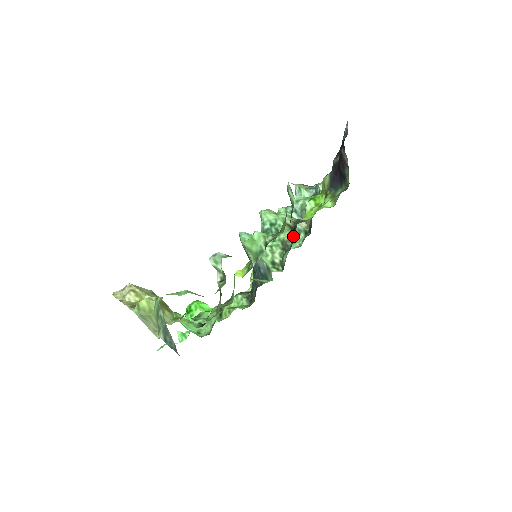
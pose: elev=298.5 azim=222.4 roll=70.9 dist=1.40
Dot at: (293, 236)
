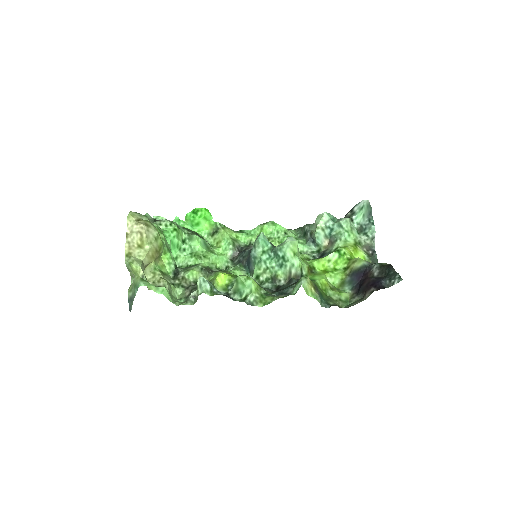
Dot at: (284, 283)
